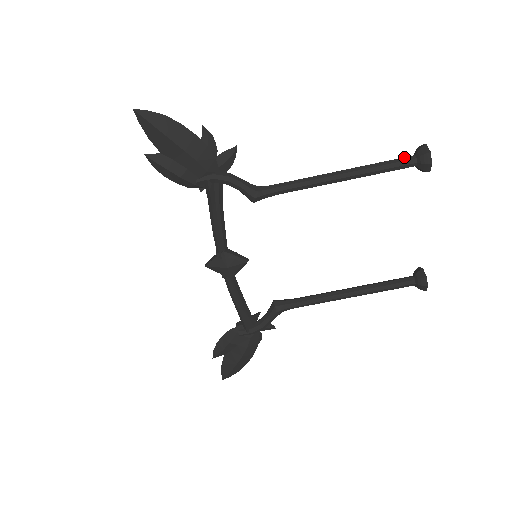
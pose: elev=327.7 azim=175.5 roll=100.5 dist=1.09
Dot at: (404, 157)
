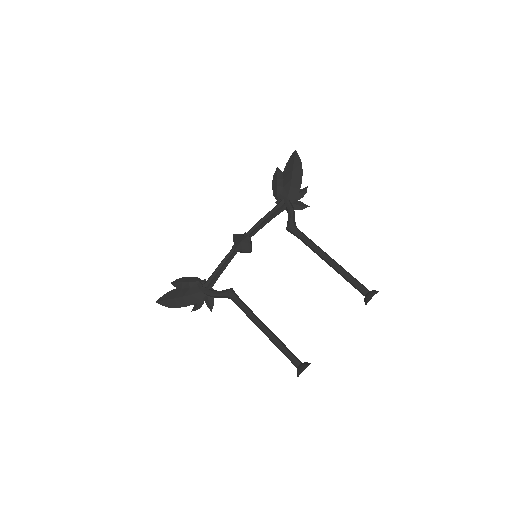
Dot at: occluded
